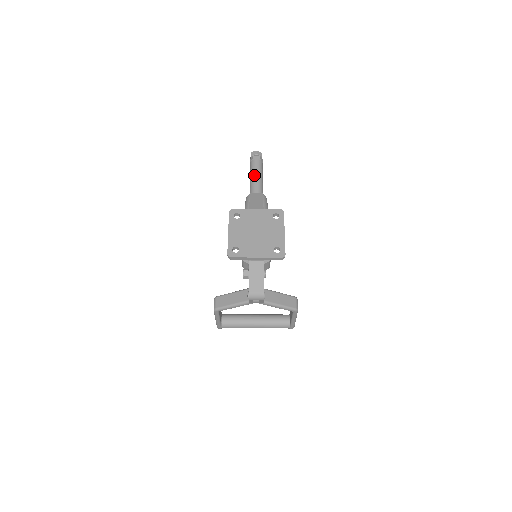
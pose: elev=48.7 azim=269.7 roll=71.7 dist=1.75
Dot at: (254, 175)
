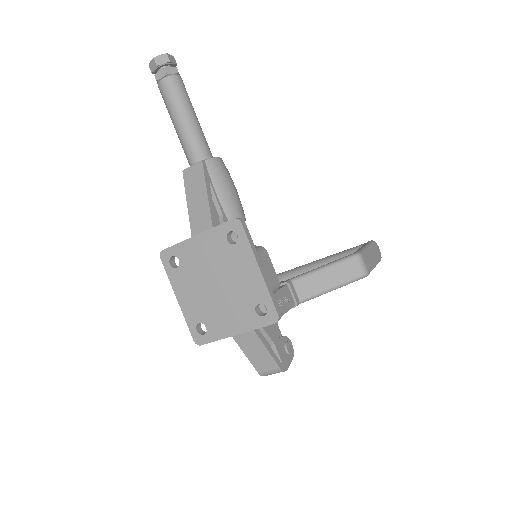
Dot at: (174, 121)
